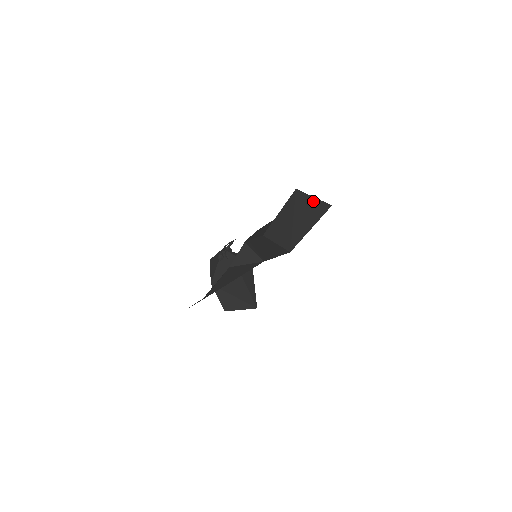
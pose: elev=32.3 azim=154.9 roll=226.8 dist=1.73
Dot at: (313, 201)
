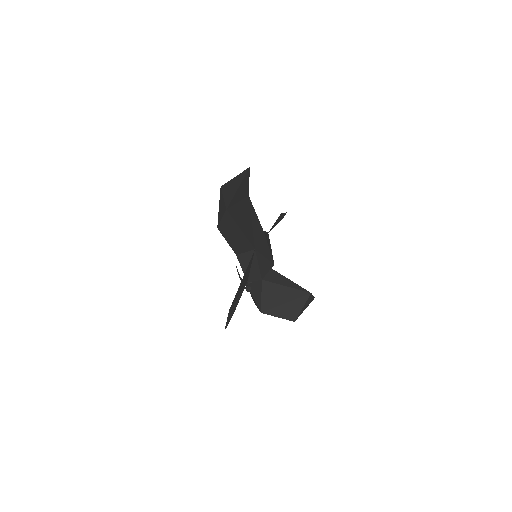
Dot at: (235, 179)
